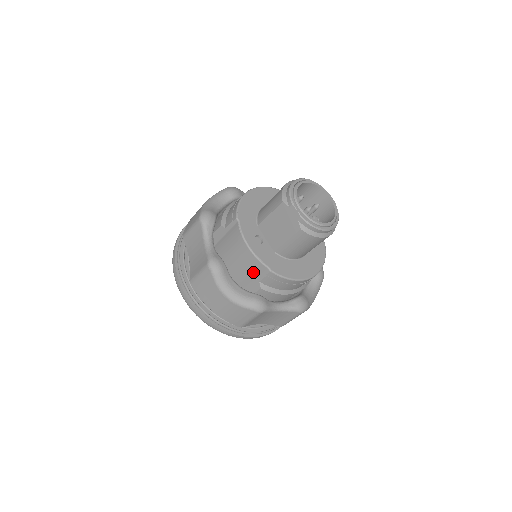
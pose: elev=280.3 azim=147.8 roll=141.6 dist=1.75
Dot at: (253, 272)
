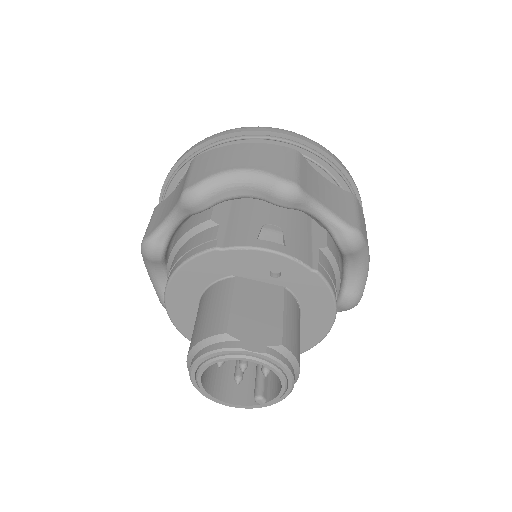
Dot at: occluded
